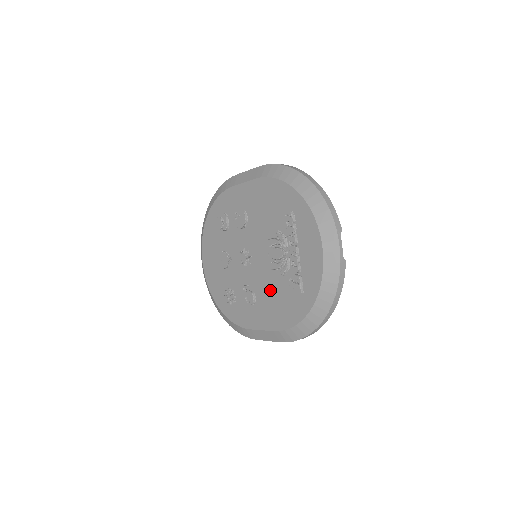
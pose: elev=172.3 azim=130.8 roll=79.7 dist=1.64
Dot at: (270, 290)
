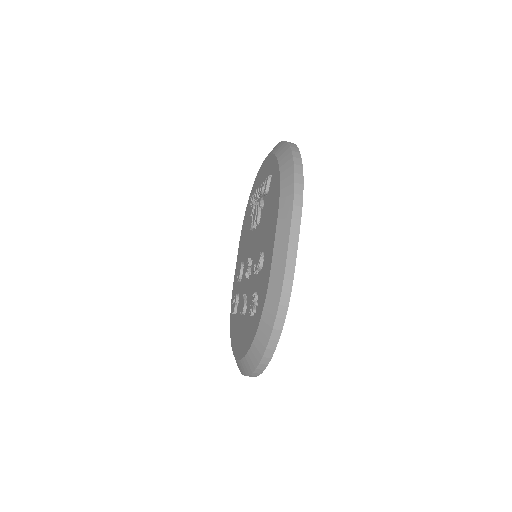
Dot at: (264, 226)
